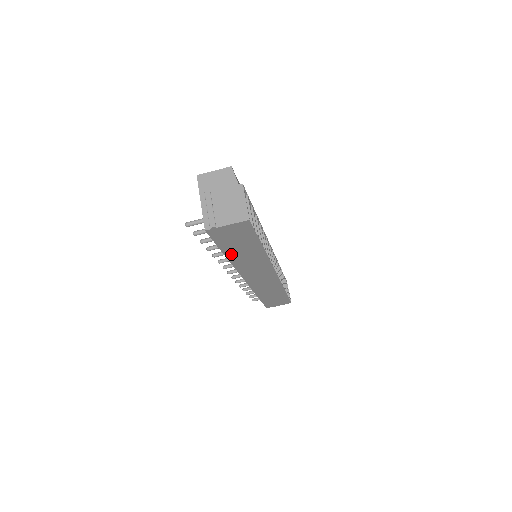
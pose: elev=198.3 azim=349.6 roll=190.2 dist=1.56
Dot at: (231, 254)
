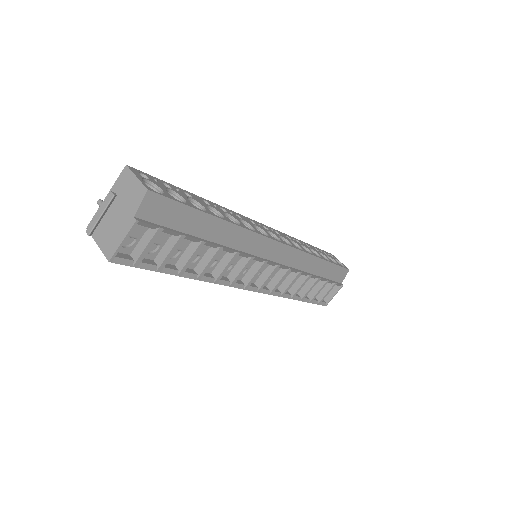
Dot at: occluded
